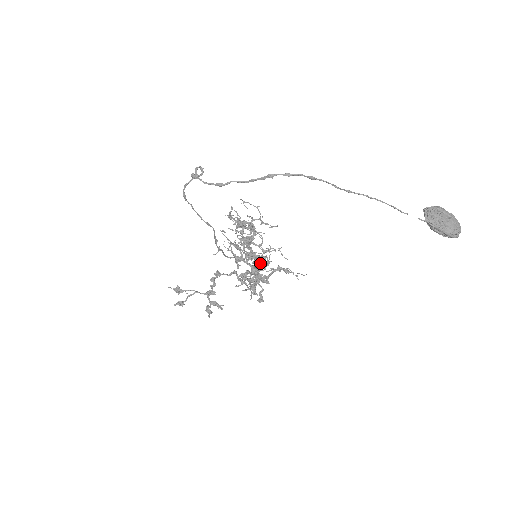
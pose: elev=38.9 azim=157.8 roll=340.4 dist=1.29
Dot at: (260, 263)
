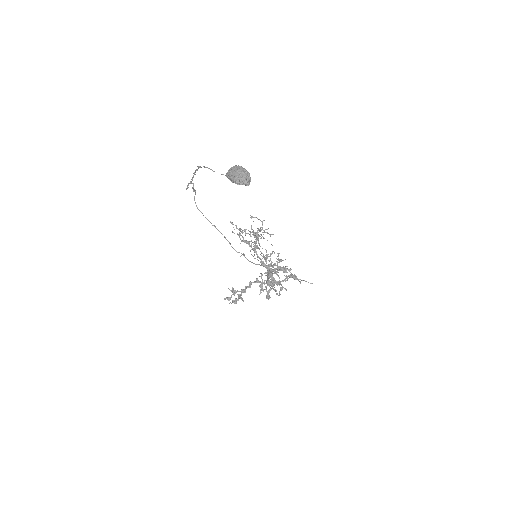
Dot at: (264, 264)
